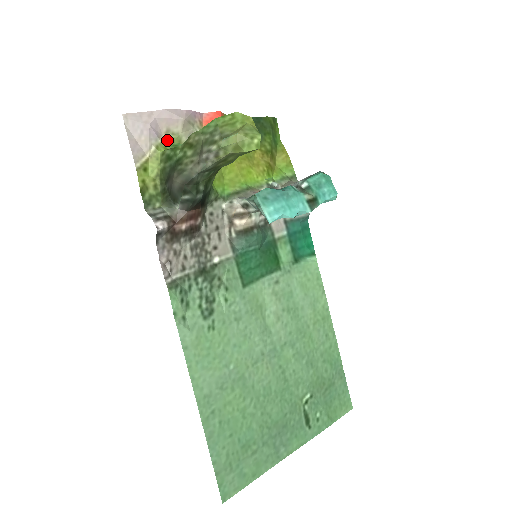
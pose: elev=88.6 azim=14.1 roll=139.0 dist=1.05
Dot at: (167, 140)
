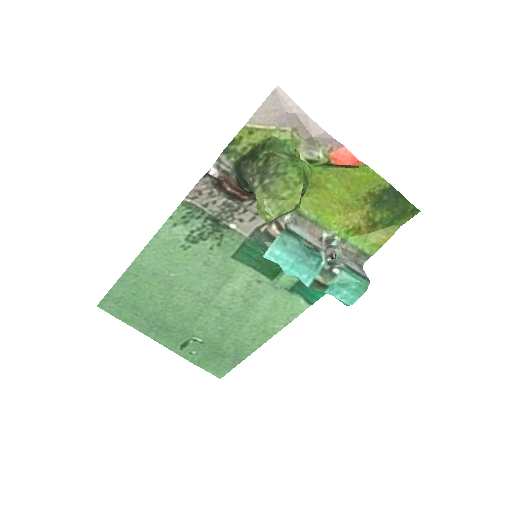
Dot at: (289, 133)
